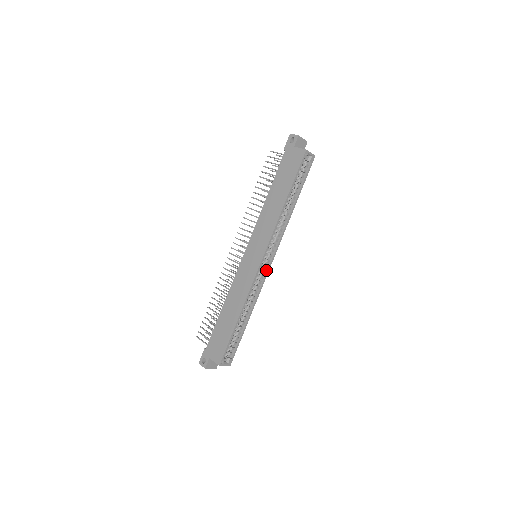
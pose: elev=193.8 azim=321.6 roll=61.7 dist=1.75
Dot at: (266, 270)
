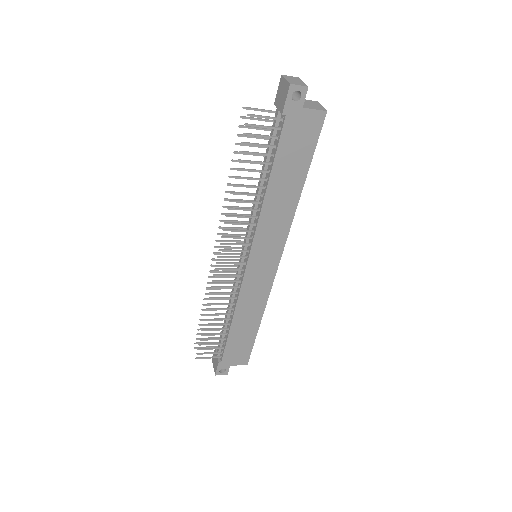
Dot at: occluded
